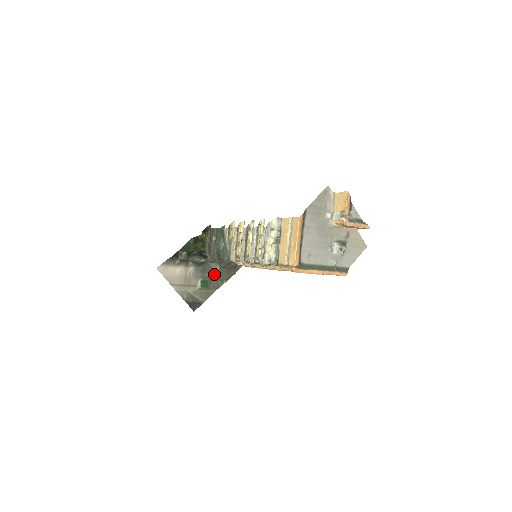
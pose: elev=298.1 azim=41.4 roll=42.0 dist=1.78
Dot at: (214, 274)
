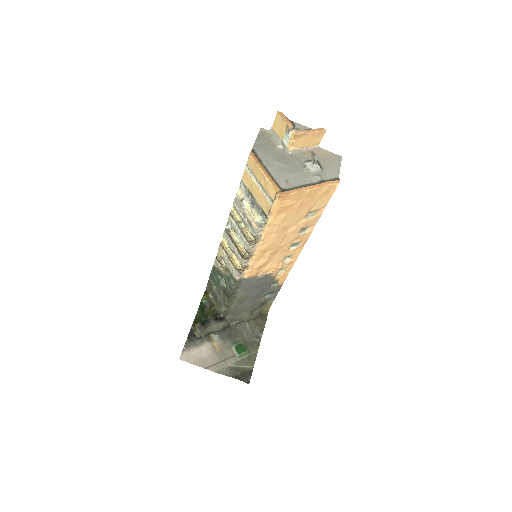
Dot at: (244, 334)
